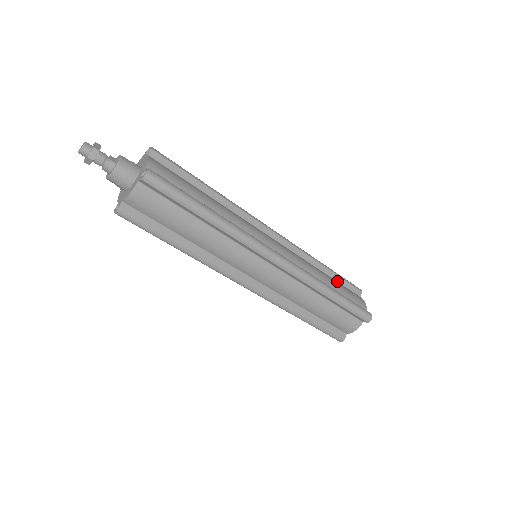
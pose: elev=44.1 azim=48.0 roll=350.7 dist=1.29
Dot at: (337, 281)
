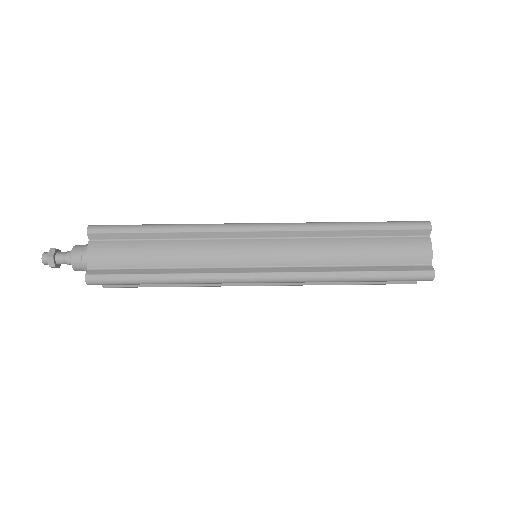
Dot at: occluded
